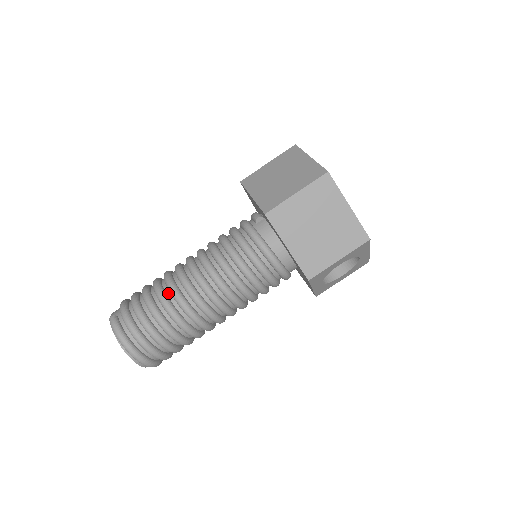
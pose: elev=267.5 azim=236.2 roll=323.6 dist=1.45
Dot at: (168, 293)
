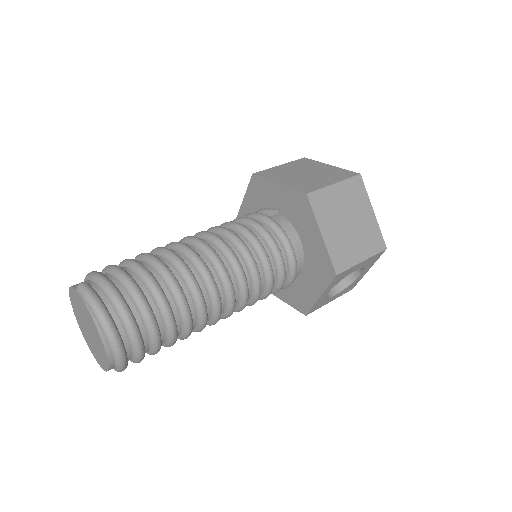
Dot at: (169, 266)
